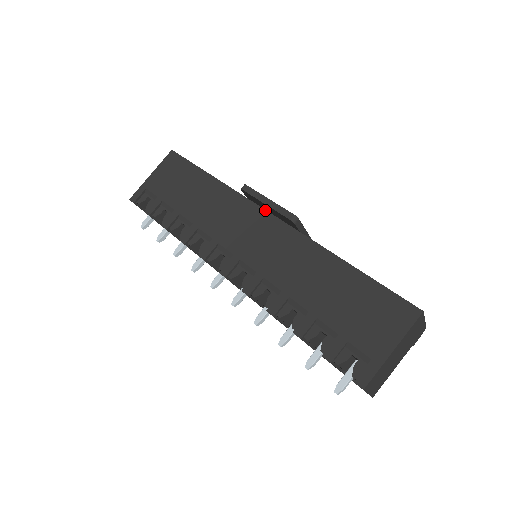
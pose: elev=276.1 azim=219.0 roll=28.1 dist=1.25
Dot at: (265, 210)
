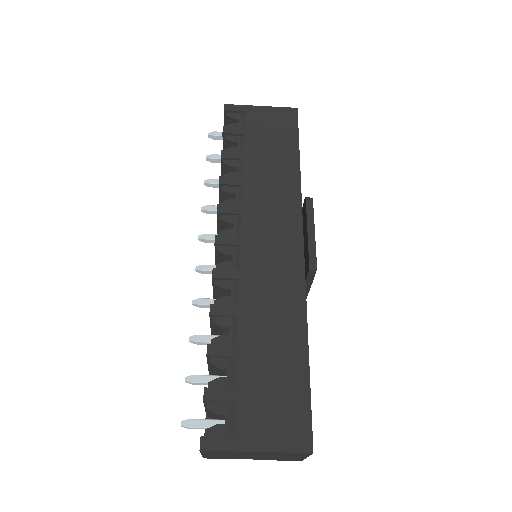
Dot at: (303, 234)
